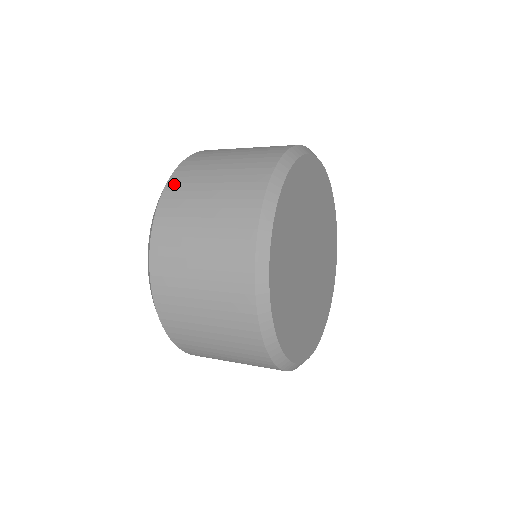
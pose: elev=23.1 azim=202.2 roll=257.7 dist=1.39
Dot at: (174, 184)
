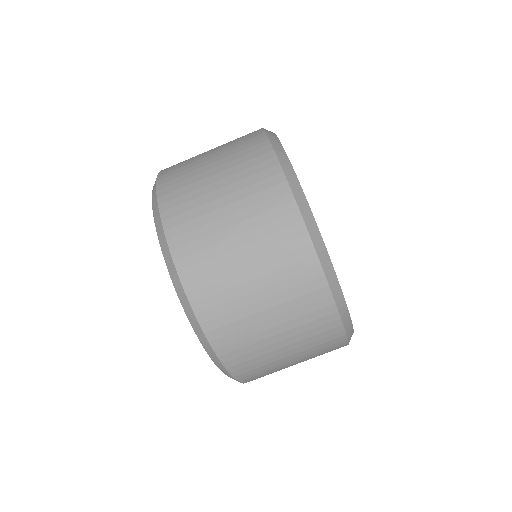
Dot at: (168, 201)
